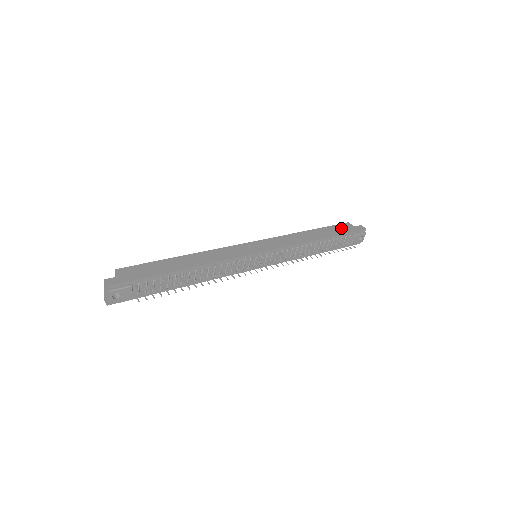
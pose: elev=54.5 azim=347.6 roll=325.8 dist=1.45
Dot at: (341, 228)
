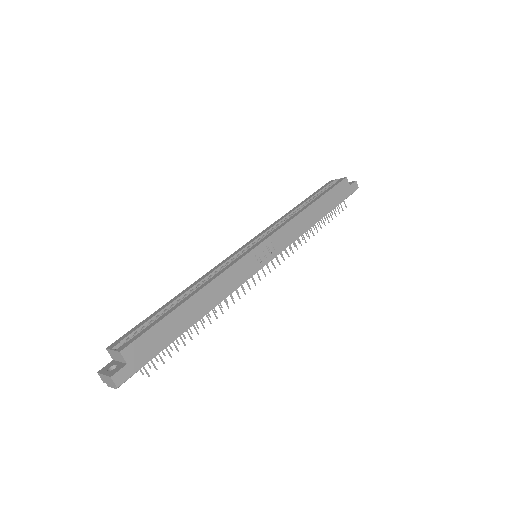
Dot at: (339, 192)
